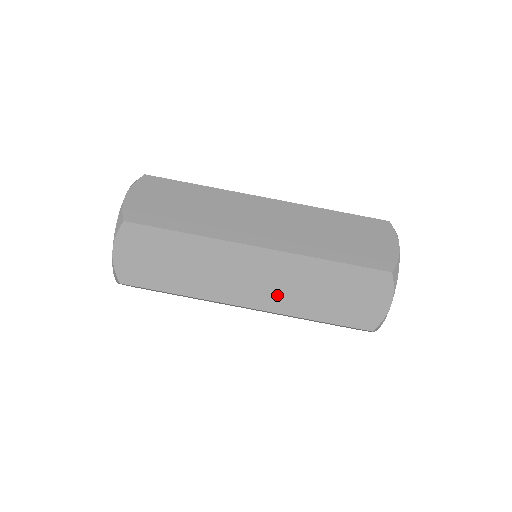
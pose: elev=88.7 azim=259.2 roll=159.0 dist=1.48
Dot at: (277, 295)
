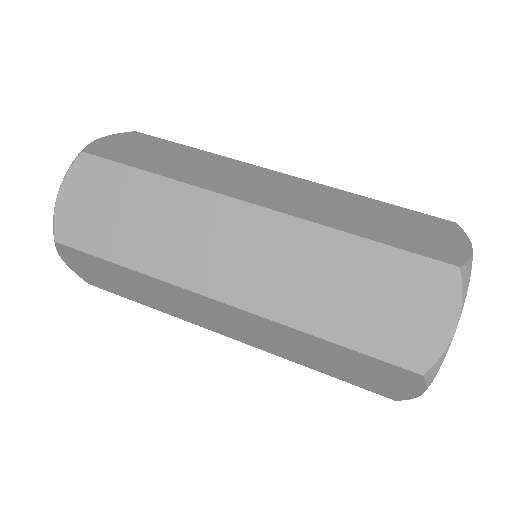
Dot at: (270, 286)
